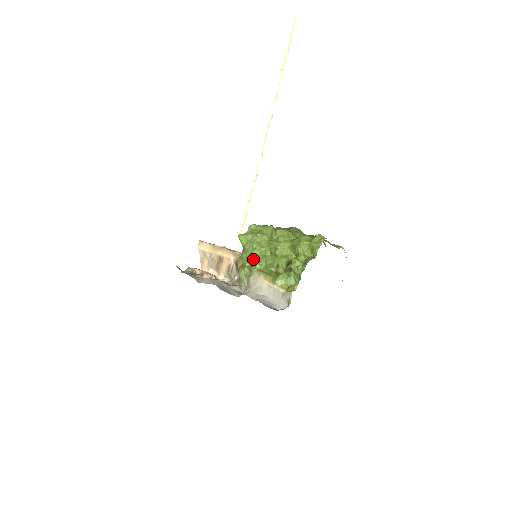
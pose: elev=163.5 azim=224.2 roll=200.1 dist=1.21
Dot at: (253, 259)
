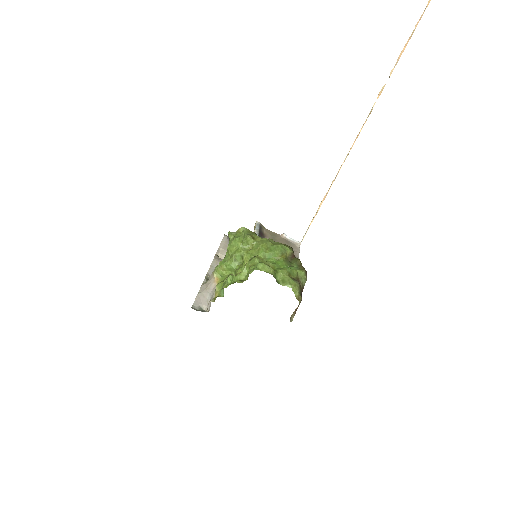
Dot at: (224, 258)
